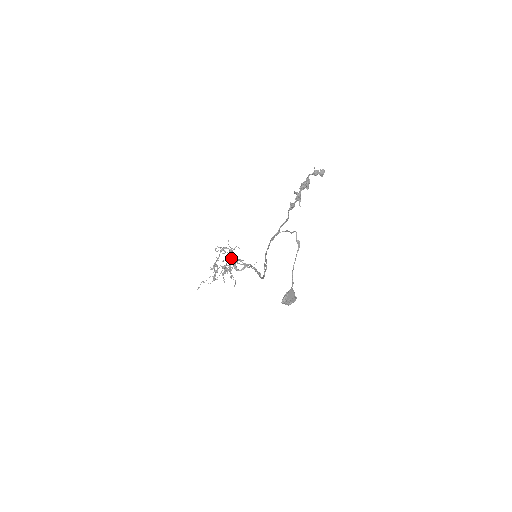
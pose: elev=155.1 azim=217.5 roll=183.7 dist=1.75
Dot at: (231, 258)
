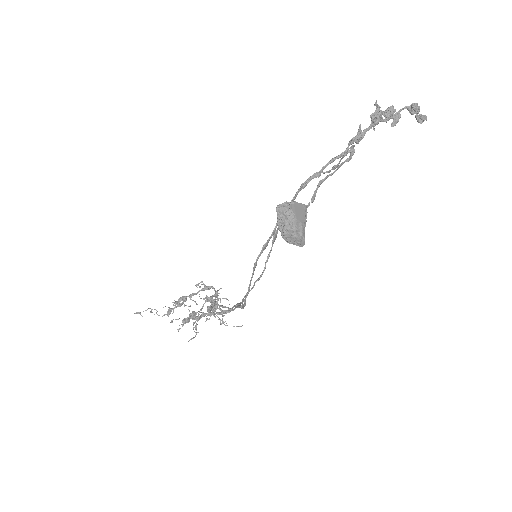
Dot at: (211, 301)
